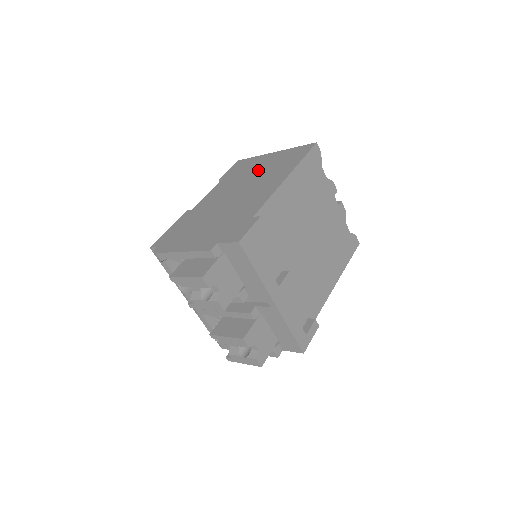
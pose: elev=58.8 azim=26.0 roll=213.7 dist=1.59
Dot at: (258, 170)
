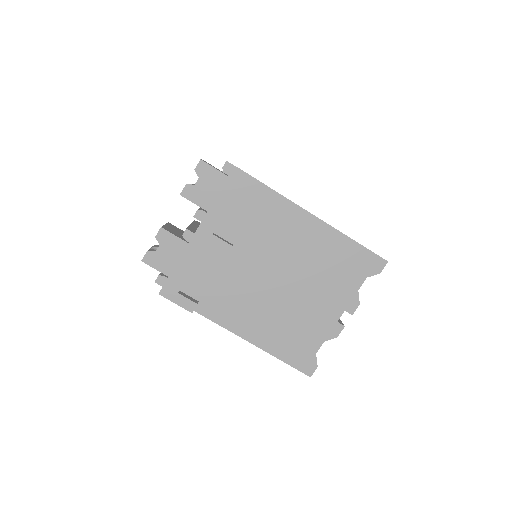
Dot at: occluded
